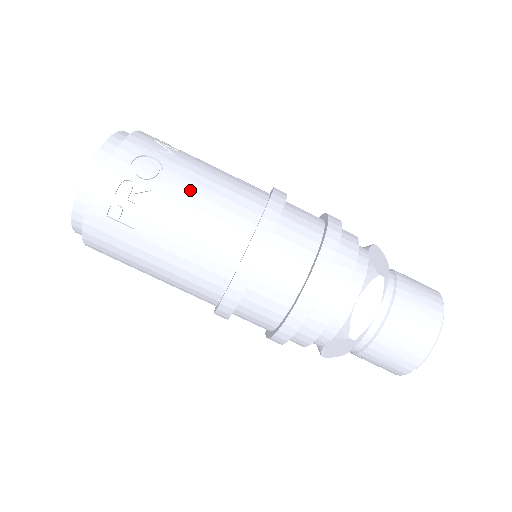
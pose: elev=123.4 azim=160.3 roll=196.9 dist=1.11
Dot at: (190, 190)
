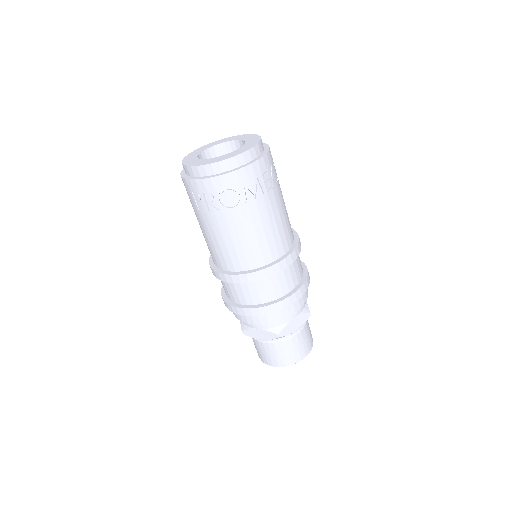
Dot at: (238, 227)
